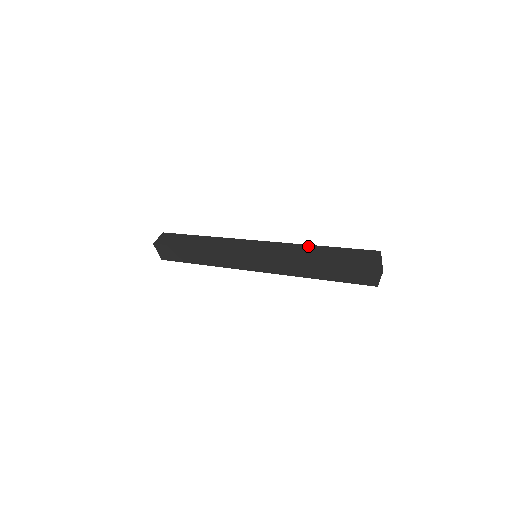
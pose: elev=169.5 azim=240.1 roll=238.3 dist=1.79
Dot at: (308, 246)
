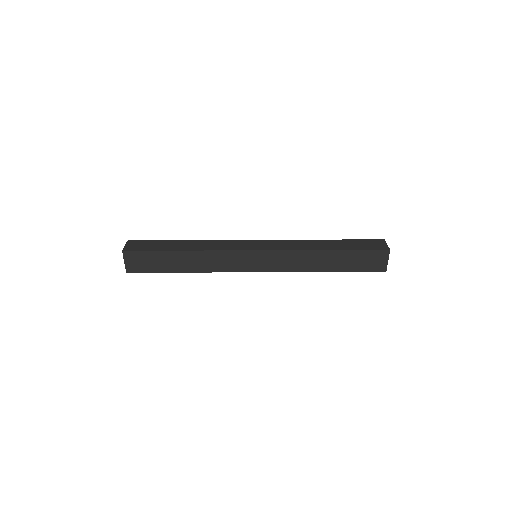
Dot at: (315, 240)
